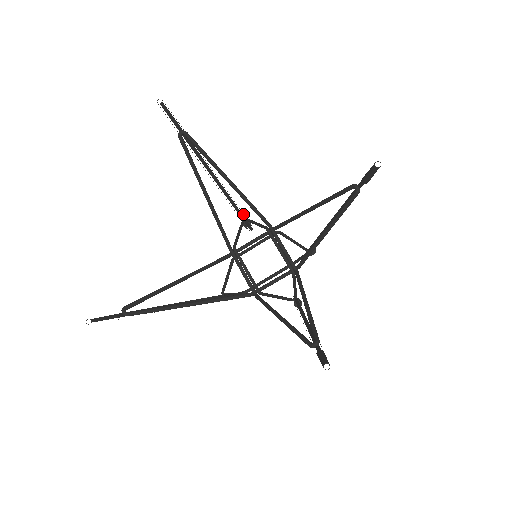
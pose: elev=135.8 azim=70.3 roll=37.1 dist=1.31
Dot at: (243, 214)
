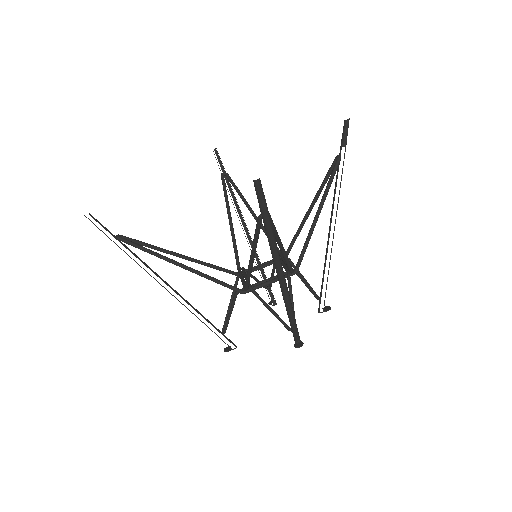
Dot at: occluded
